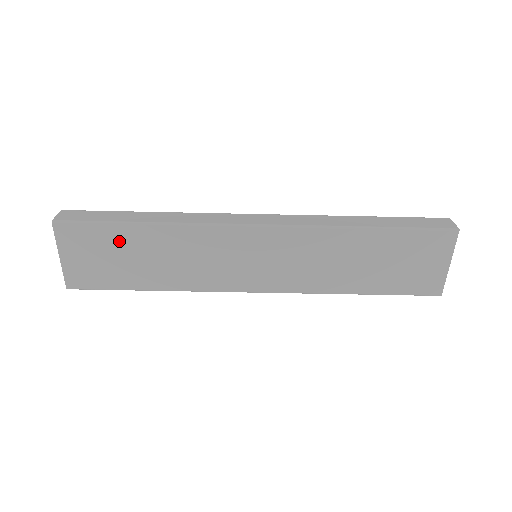
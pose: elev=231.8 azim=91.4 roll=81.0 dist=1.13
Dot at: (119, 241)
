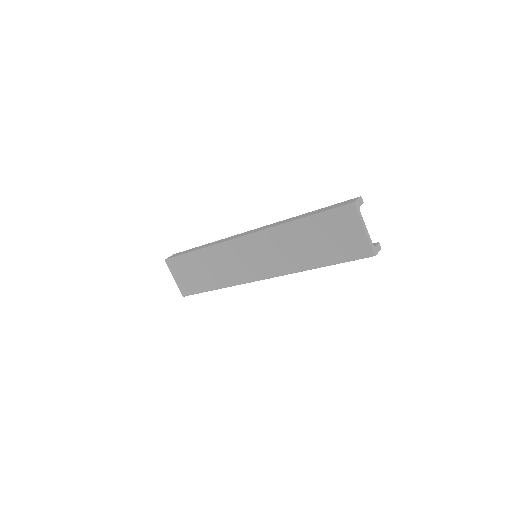
Dot at: (192, 263)
